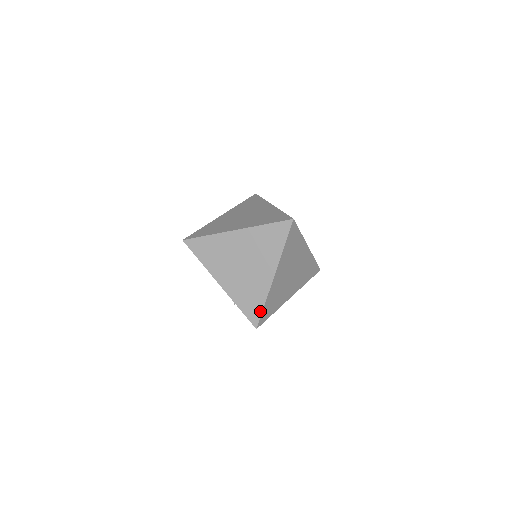
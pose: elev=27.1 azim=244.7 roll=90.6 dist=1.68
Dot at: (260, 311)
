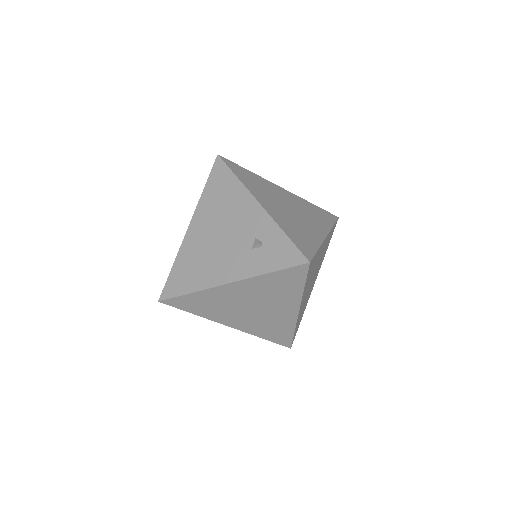
Dot at: (313, 250)
